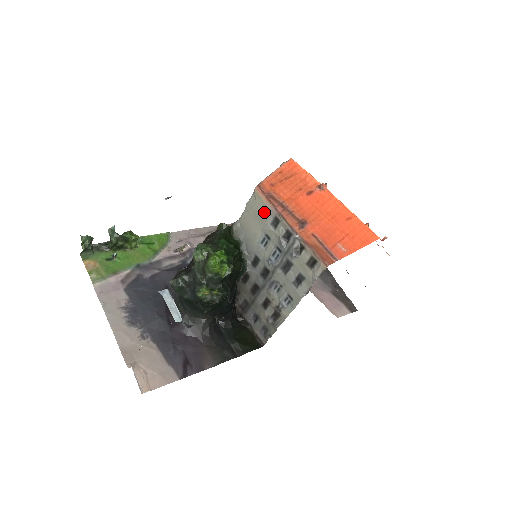
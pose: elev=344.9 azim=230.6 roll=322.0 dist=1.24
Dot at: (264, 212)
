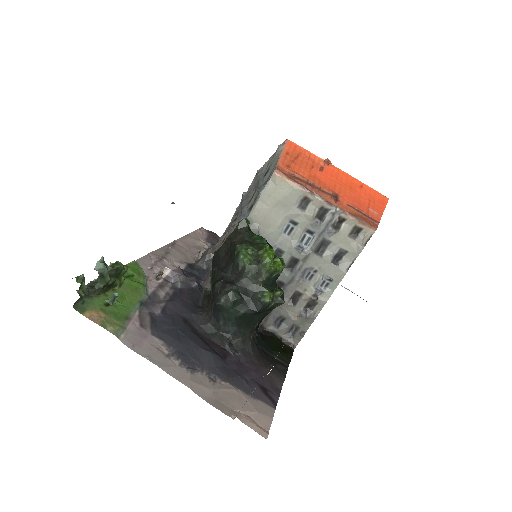
Dot at: (290, 195)
